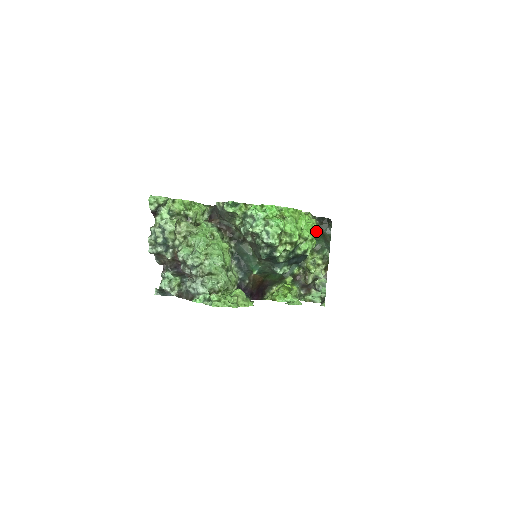
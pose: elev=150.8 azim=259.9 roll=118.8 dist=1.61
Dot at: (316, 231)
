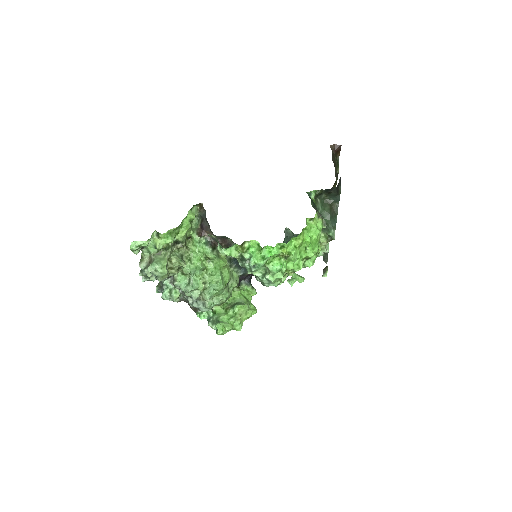
Dot at: occluded
